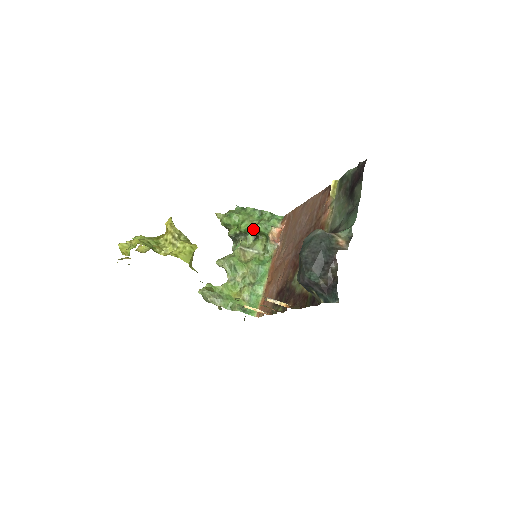
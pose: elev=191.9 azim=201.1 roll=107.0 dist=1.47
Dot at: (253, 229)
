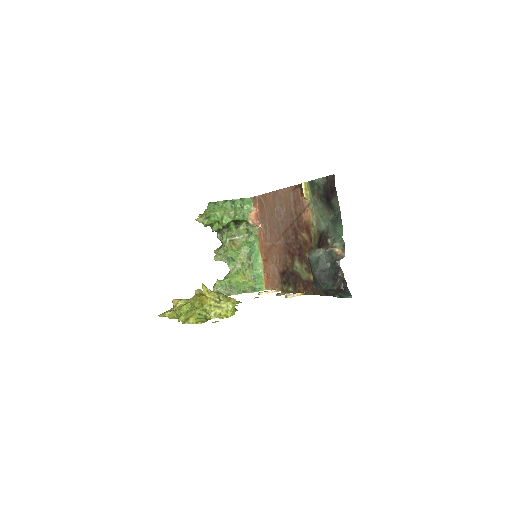
Dot at: (233, 221)
